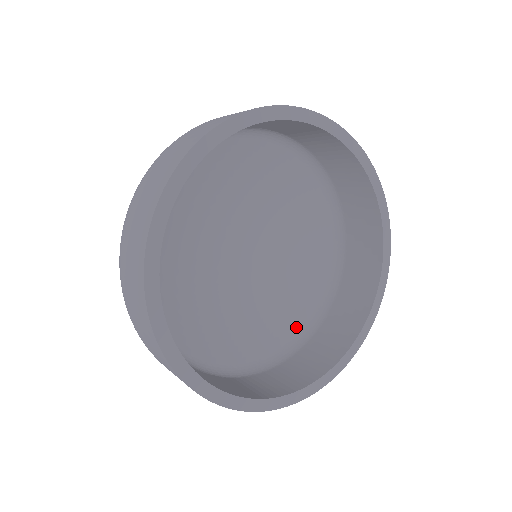
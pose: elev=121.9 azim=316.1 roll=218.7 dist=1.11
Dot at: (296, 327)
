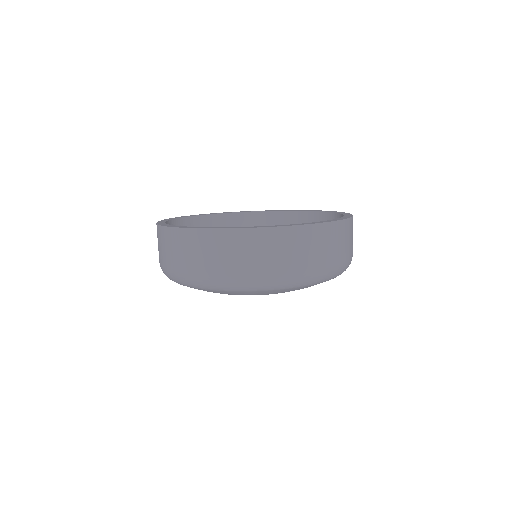
Dot at: occluded
